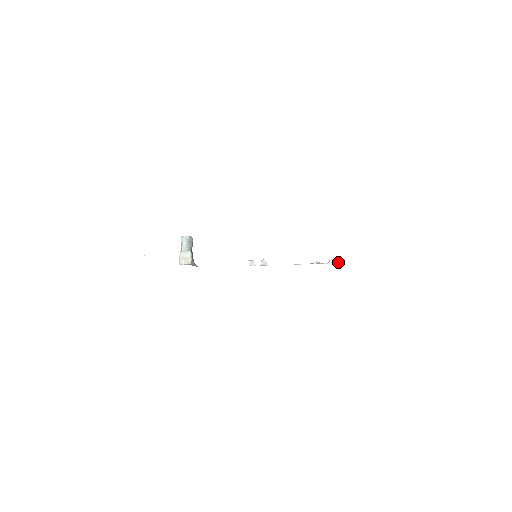
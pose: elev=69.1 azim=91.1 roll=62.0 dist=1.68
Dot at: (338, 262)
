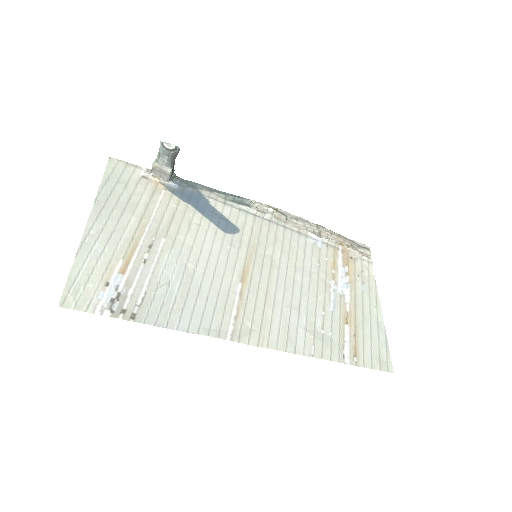
Dot at: (357, 252)
